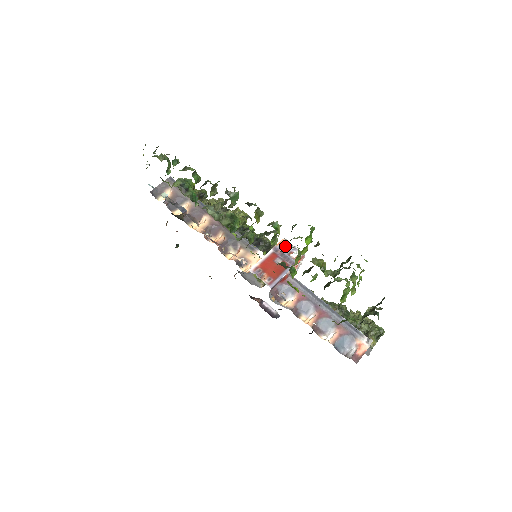
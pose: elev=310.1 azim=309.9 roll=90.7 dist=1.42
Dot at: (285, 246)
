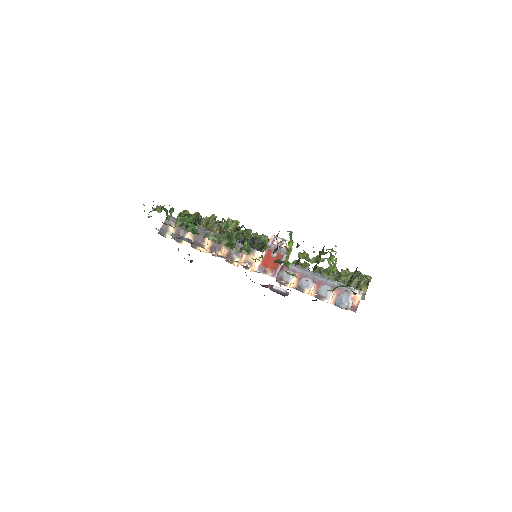
Dot at: (275, 250)
